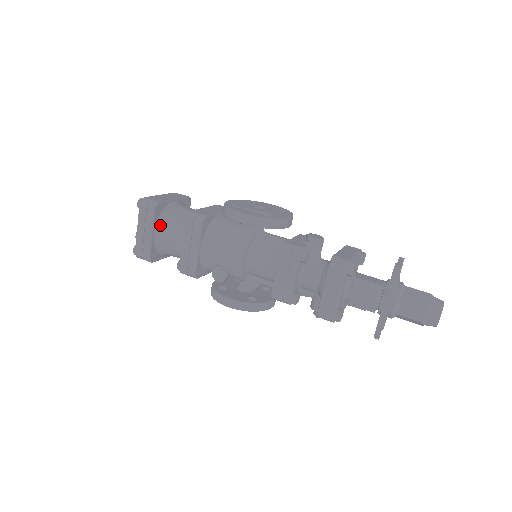
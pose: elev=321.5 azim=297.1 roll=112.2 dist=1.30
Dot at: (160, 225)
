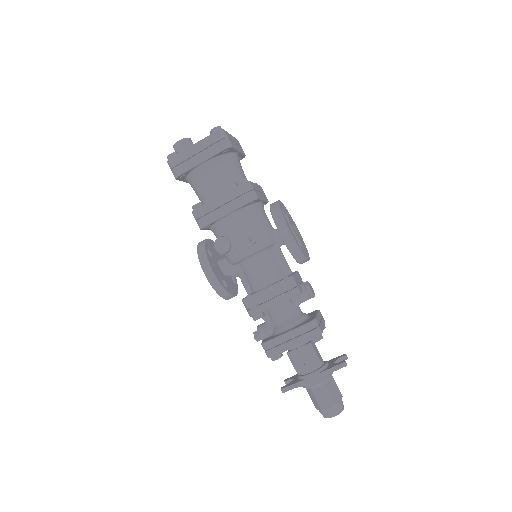
Dot at: (214, 162)
